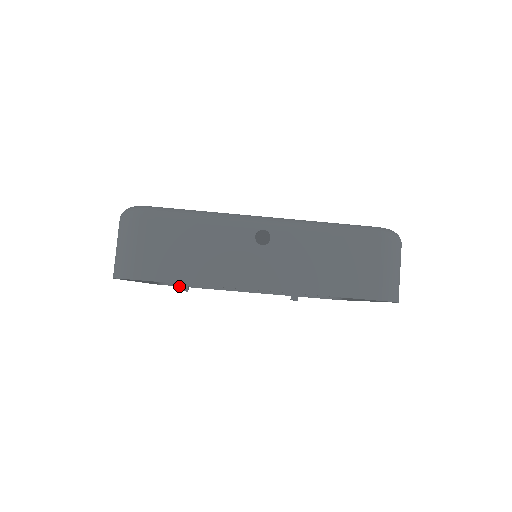
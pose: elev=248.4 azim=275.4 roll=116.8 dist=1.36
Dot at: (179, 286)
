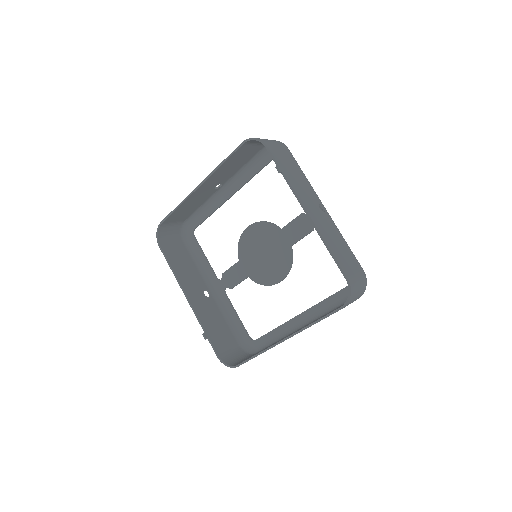
Dot at: (279, 167)
